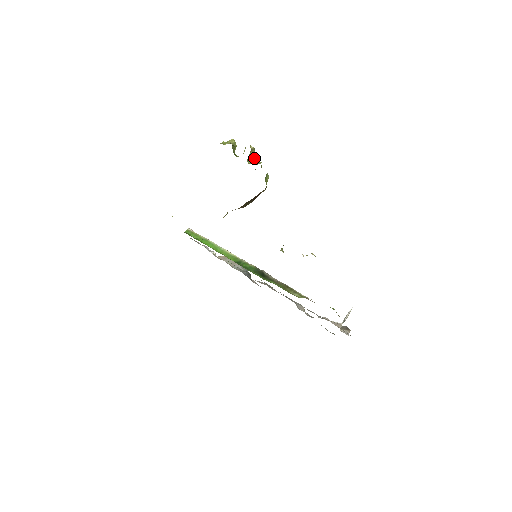
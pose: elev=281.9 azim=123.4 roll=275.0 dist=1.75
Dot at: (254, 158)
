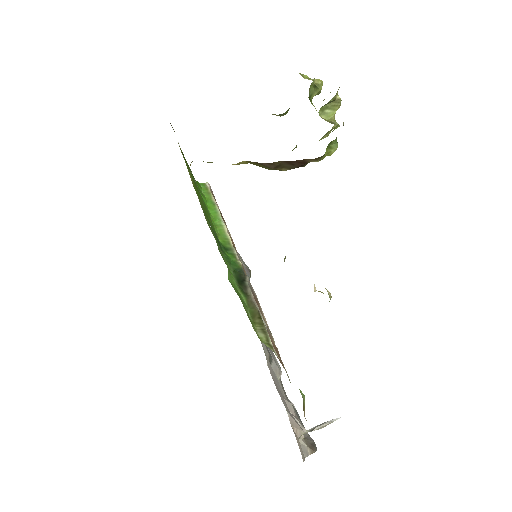
Dot at: (333, 115)
